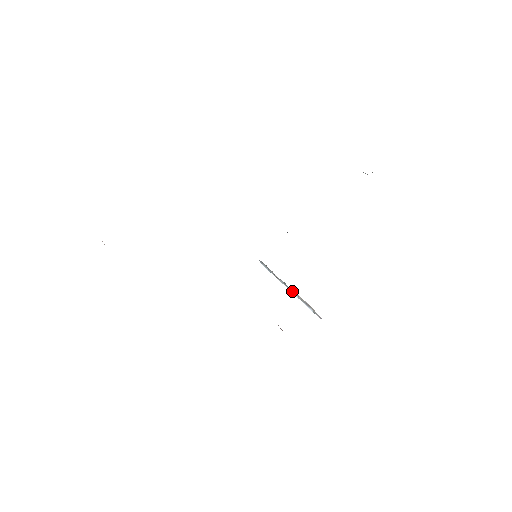
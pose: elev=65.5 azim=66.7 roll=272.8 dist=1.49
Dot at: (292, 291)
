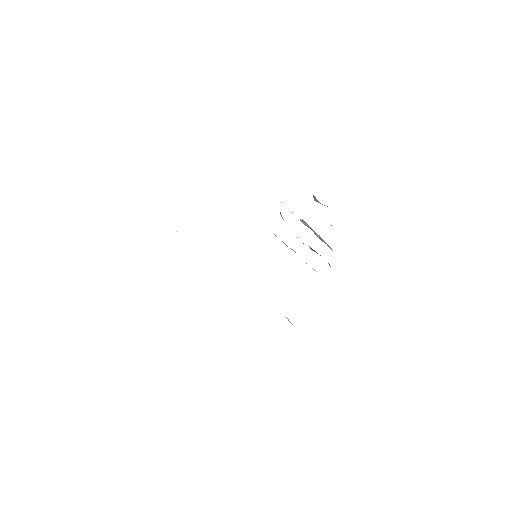
Dot at: occluded
